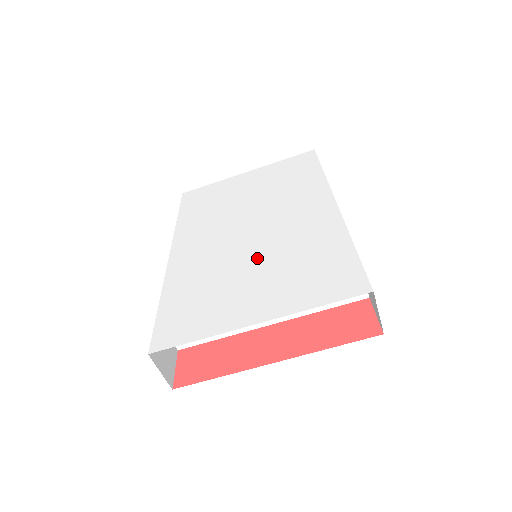
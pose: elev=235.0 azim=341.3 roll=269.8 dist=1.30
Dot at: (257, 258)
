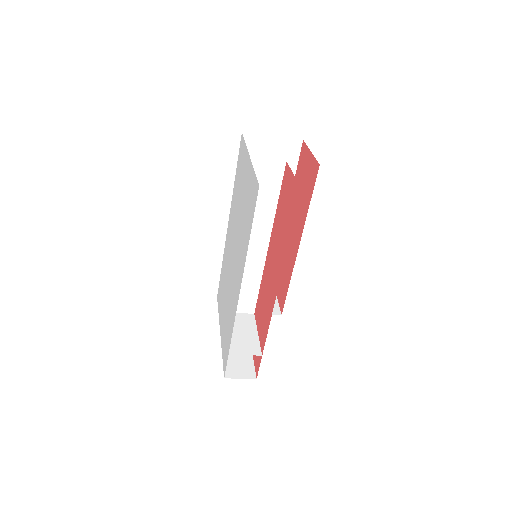
Dot at: (227, 290)
